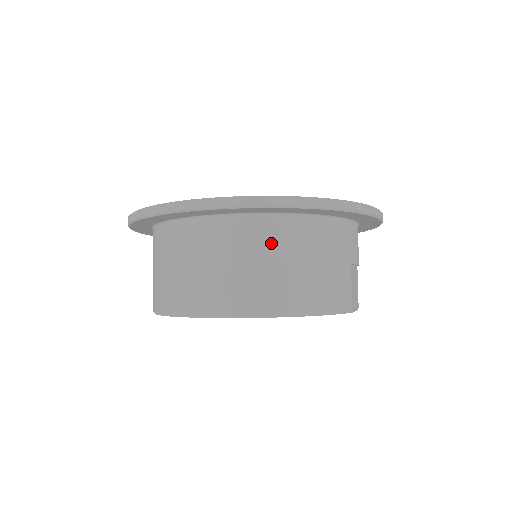
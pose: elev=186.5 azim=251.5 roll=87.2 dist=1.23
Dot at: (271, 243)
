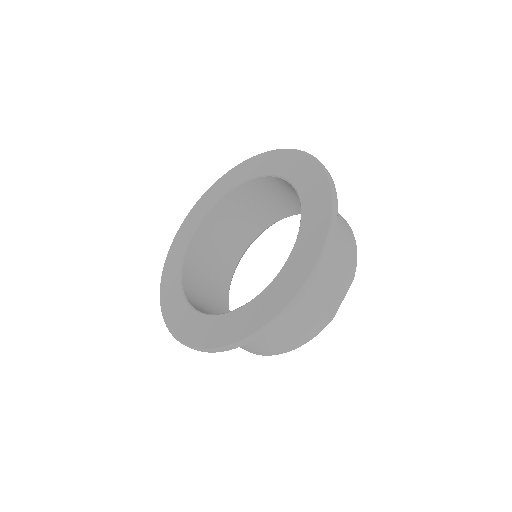
Dot at: occluded
